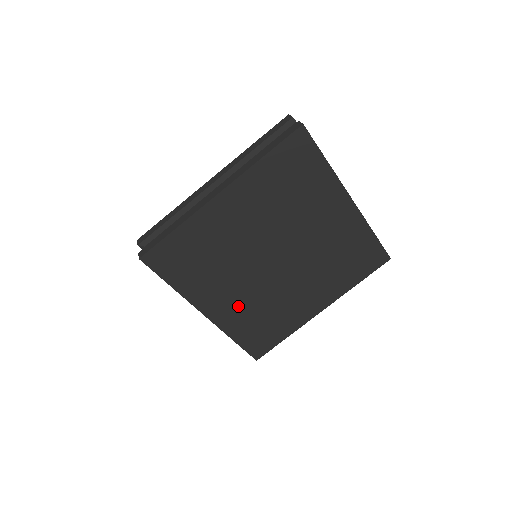
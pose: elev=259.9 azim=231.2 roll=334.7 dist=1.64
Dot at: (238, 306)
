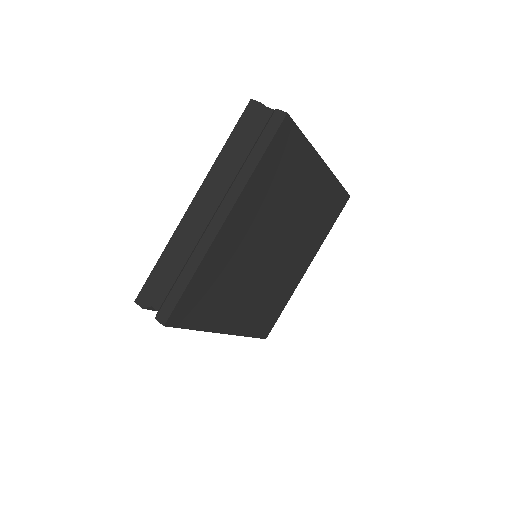
Dot at: (249, 308)
